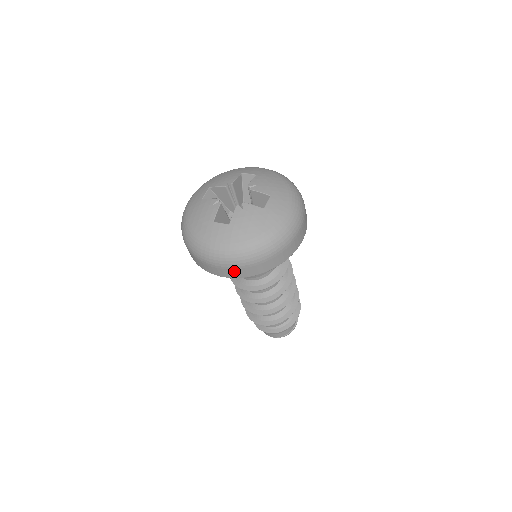
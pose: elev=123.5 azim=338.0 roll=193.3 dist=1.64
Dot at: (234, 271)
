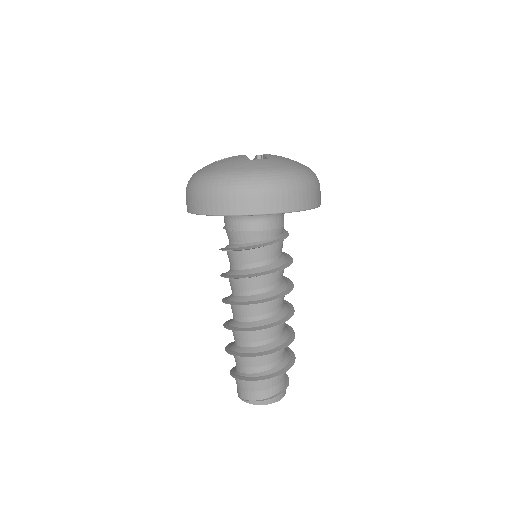
Dot at: (190, 200)
